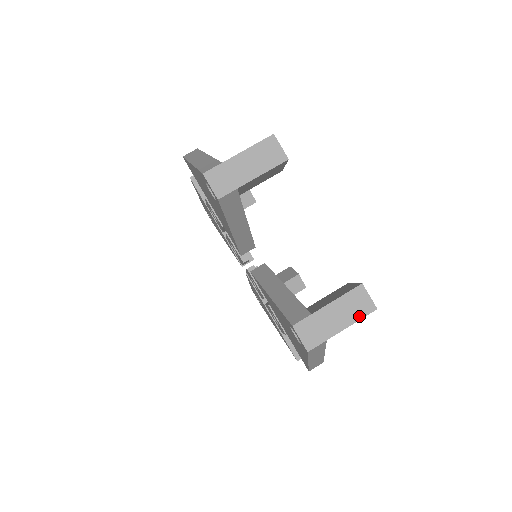
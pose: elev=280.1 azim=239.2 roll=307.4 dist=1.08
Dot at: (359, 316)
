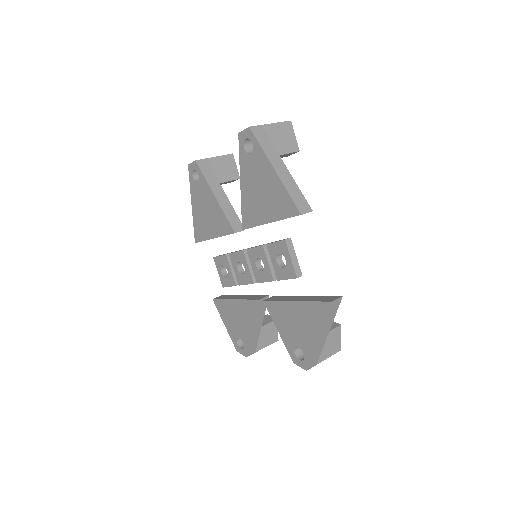
Dot at: (280, 123)
